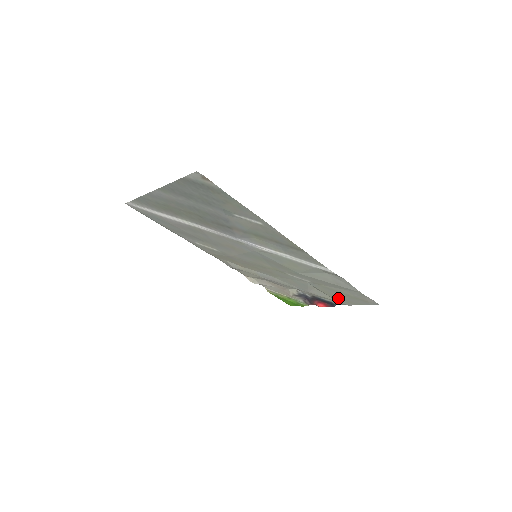
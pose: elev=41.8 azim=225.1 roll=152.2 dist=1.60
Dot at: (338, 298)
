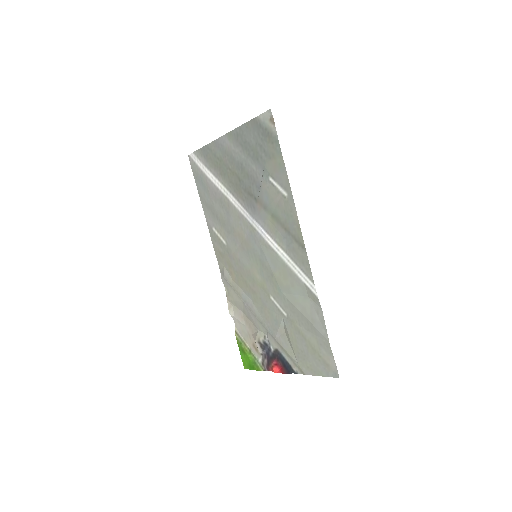
Dot at: (301, 355)
